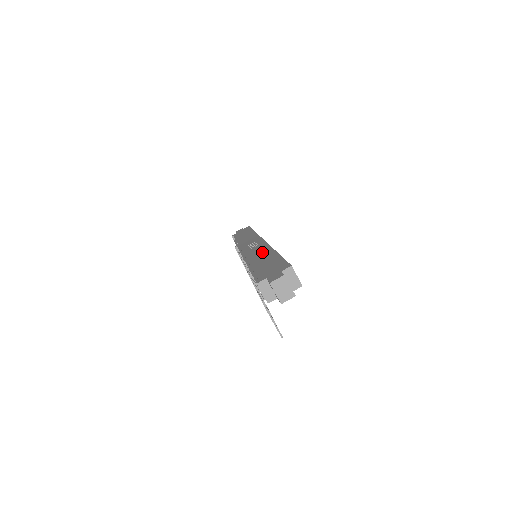
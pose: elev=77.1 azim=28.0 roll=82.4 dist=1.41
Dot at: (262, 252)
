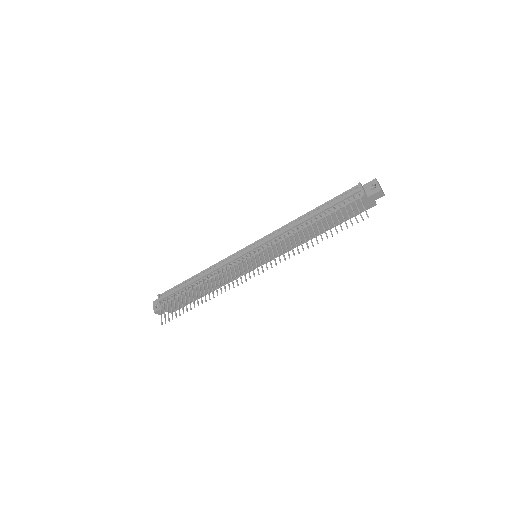
Dot at: occluded
